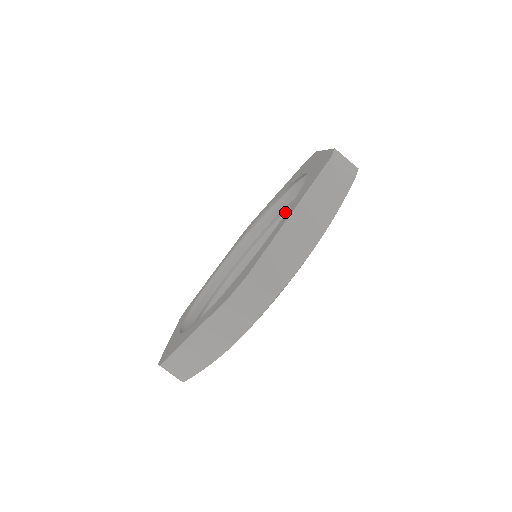
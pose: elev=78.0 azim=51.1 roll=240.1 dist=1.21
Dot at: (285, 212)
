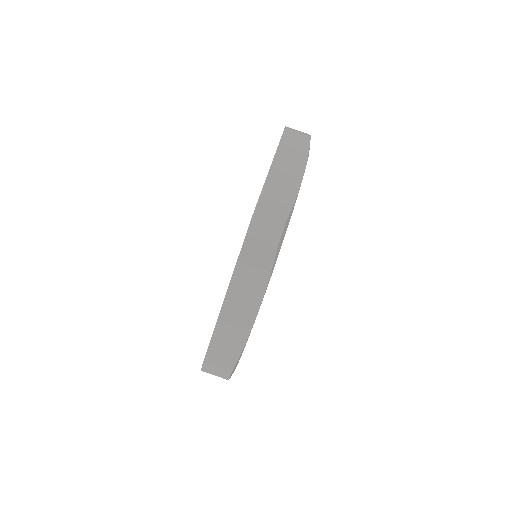
Dot at: occluded
